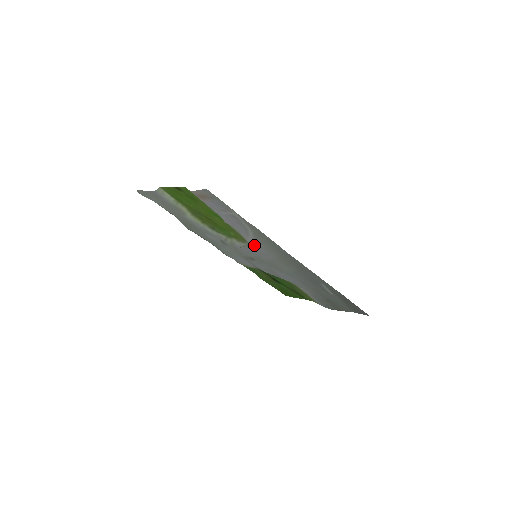
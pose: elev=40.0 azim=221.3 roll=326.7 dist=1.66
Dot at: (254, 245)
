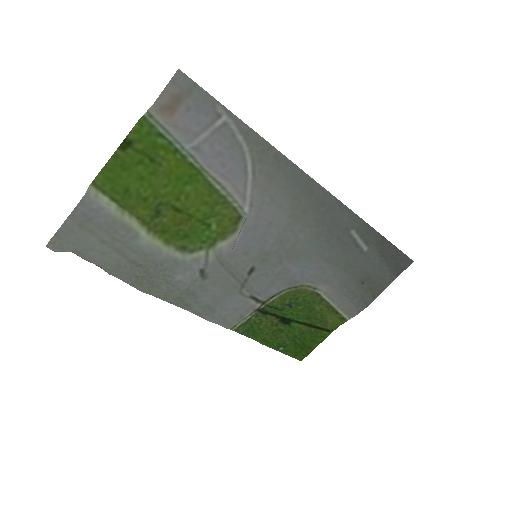
Dot at: (254, 207)
